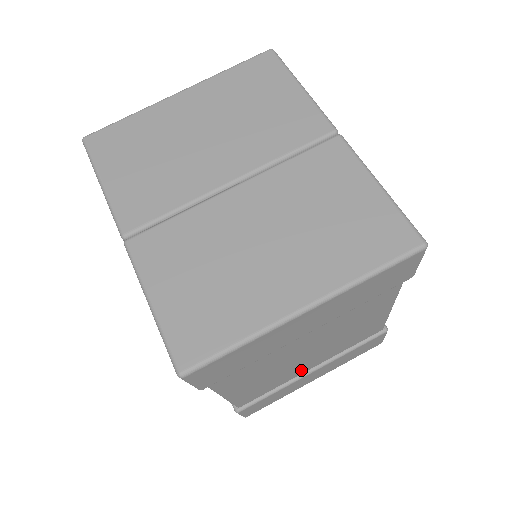
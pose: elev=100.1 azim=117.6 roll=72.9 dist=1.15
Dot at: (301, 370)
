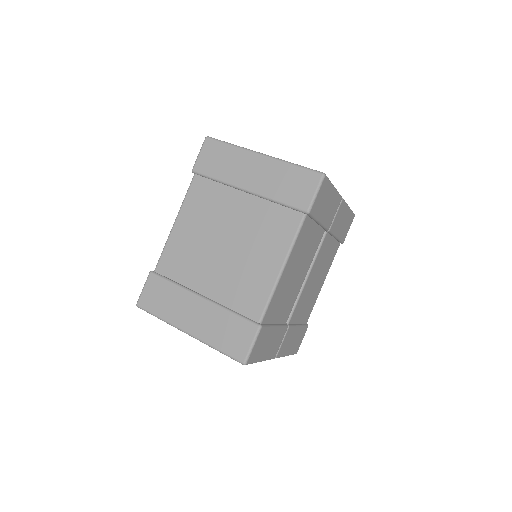
Dot at: (201, 281)
